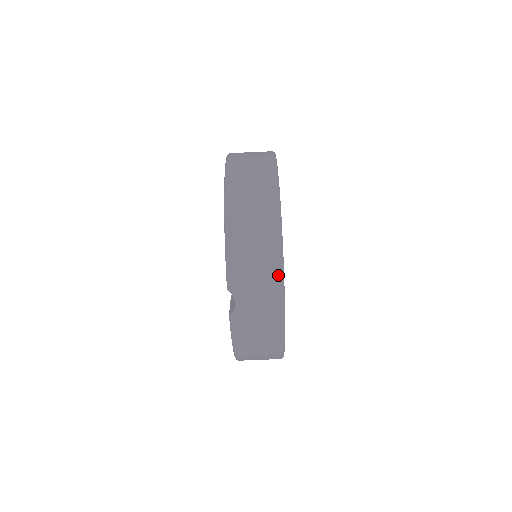
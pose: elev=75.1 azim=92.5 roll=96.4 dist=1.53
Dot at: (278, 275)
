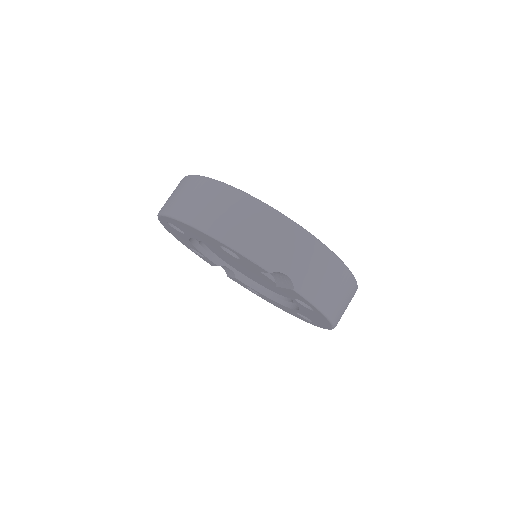
Dot at: (287, 223)
